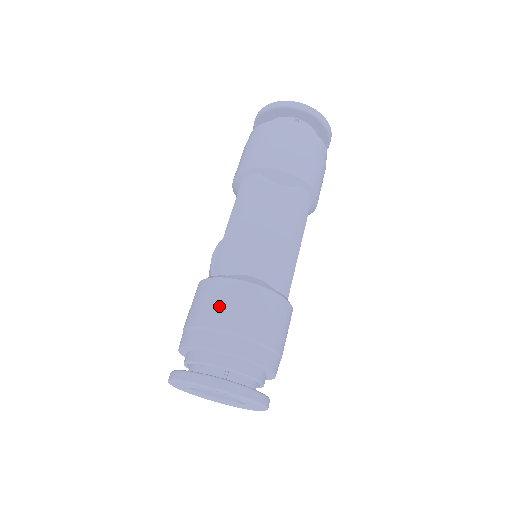
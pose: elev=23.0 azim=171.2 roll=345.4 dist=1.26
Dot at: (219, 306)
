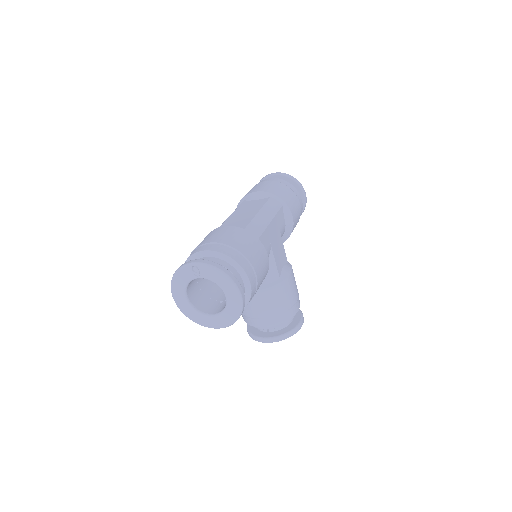
Dot at: (203, 240)
